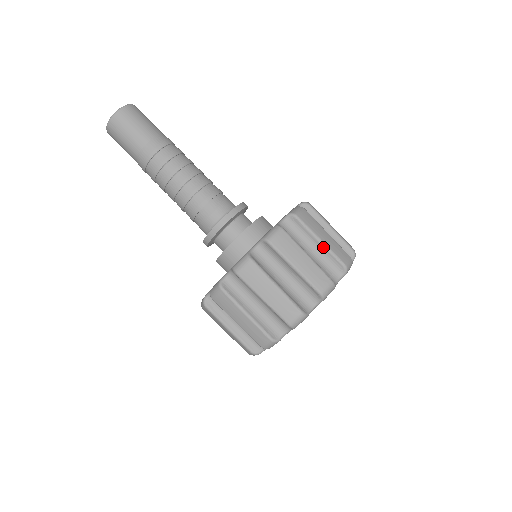
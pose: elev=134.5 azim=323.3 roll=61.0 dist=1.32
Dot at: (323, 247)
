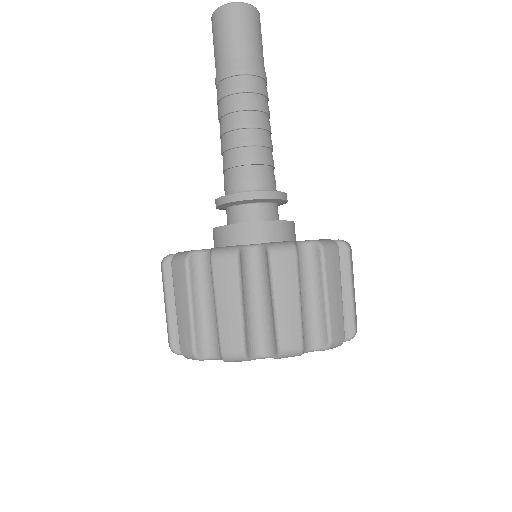
Dot at: (273, 310)
